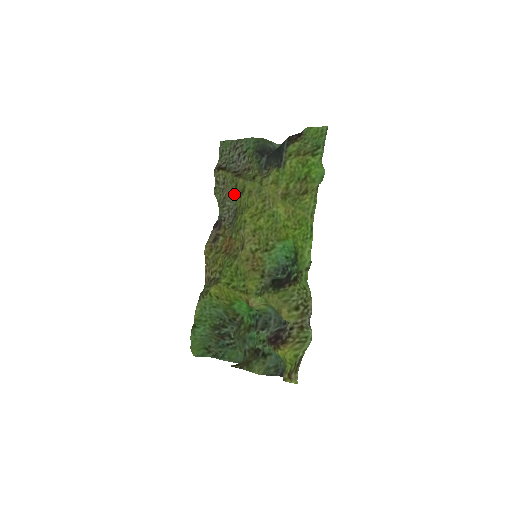
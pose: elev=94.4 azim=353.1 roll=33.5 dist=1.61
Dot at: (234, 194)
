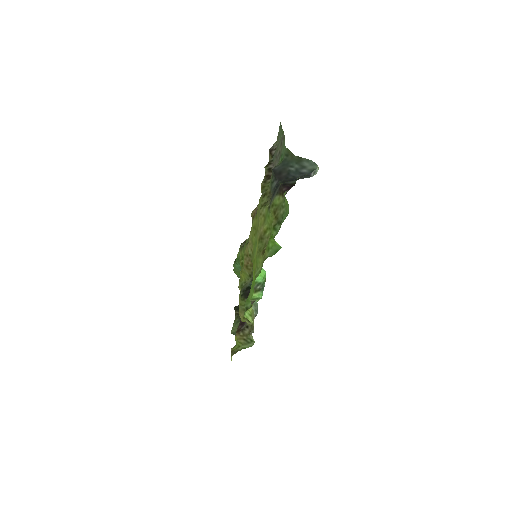
Dot at: occluded
